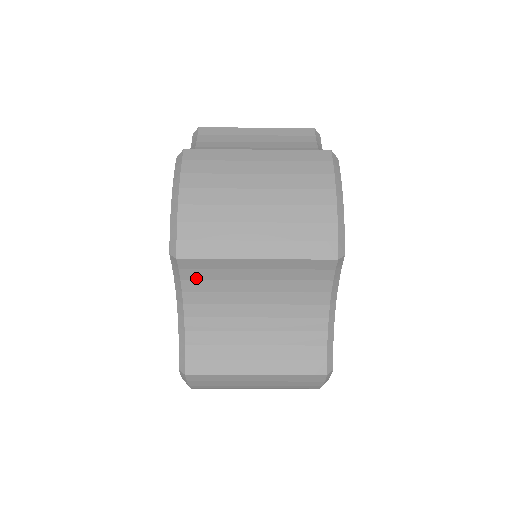
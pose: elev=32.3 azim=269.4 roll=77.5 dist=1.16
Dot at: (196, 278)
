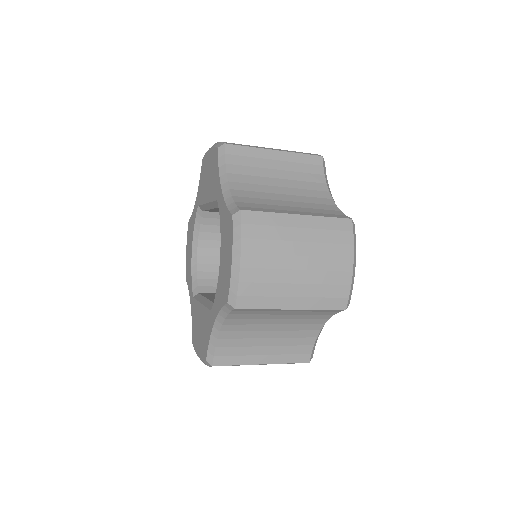
Dot at: (240, 314)
